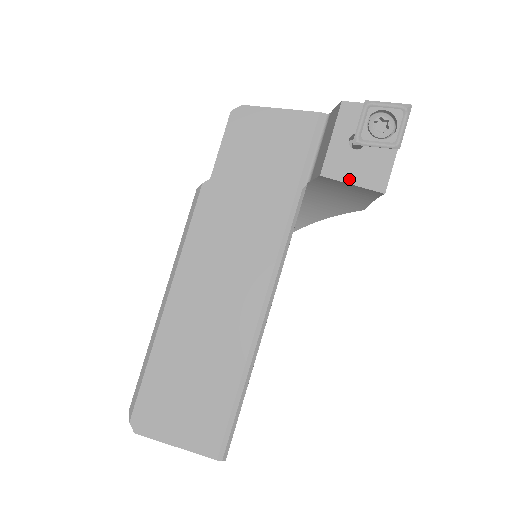
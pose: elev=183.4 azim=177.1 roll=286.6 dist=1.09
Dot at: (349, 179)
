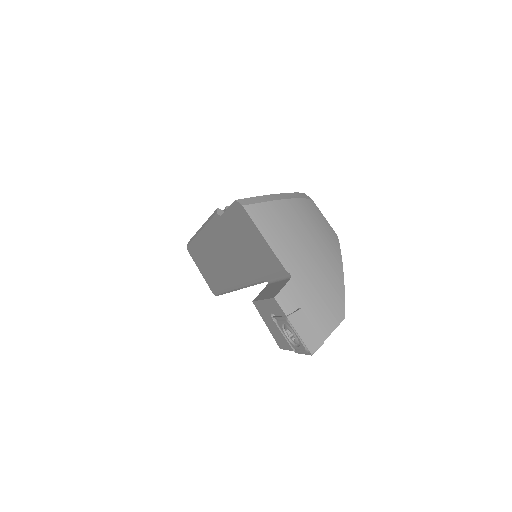
Dot at: (265, 322)
